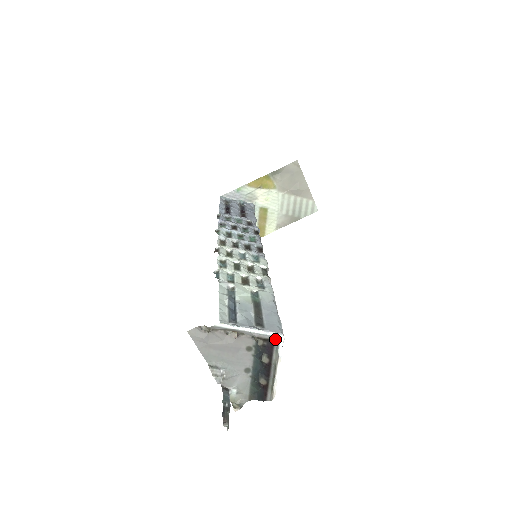
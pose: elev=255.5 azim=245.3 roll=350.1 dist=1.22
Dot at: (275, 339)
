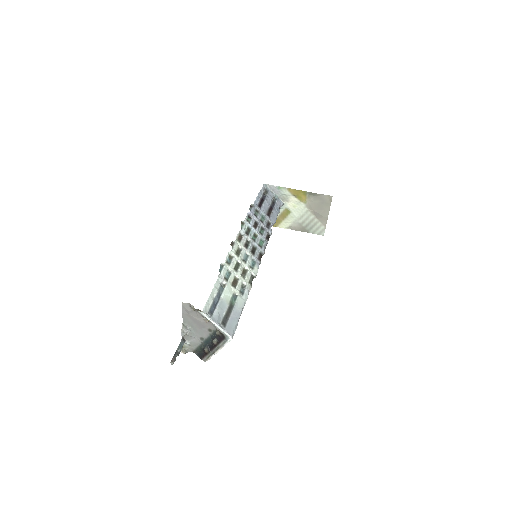
Dot at: (227, 337)
